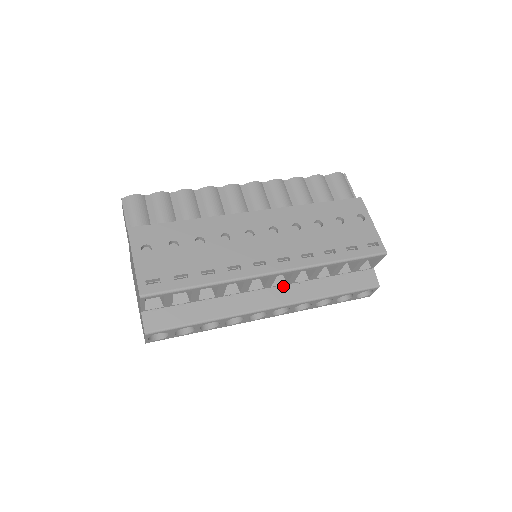
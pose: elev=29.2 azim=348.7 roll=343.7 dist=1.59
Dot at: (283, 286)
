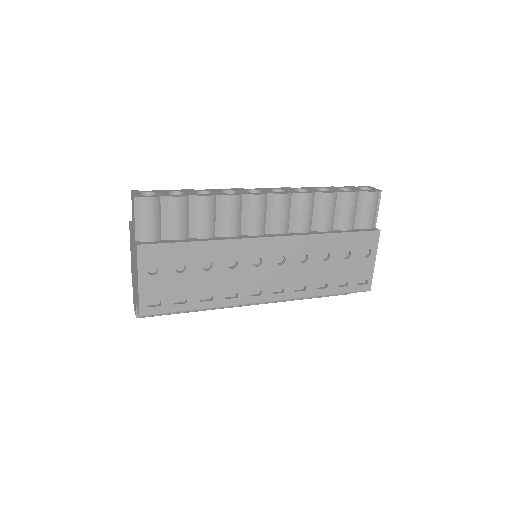
Dot at: occluded
